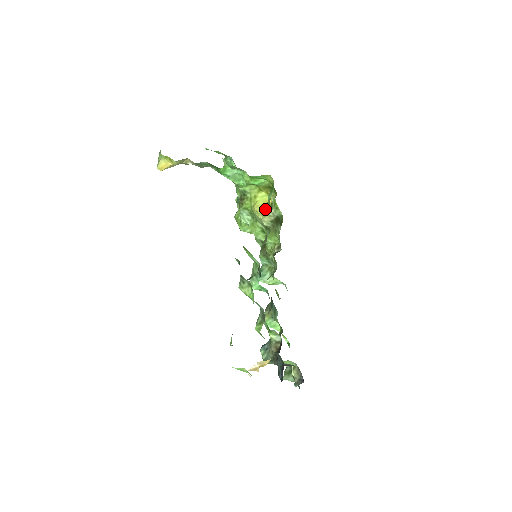
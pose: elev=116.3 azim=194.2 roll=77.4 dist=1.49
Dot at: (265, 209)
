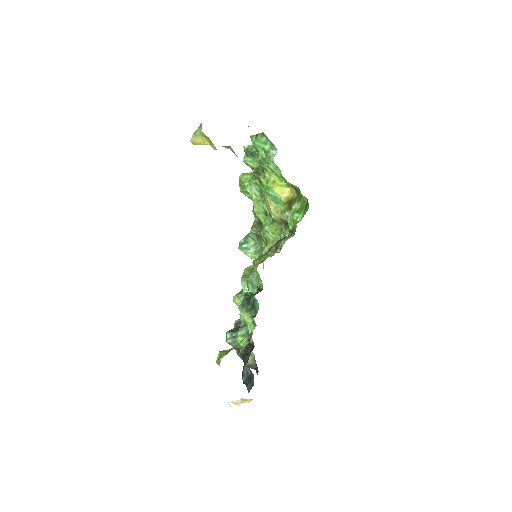
Dot at: occluded
